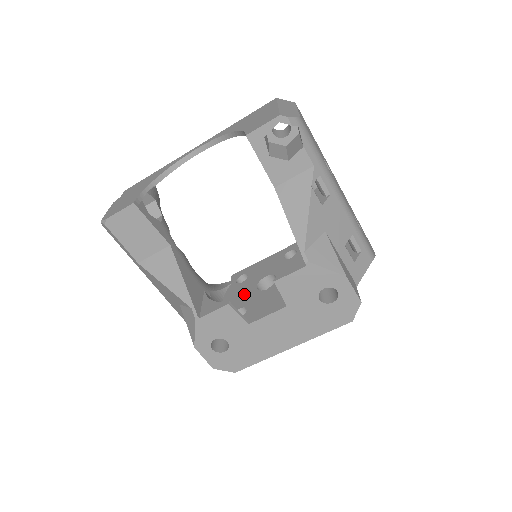
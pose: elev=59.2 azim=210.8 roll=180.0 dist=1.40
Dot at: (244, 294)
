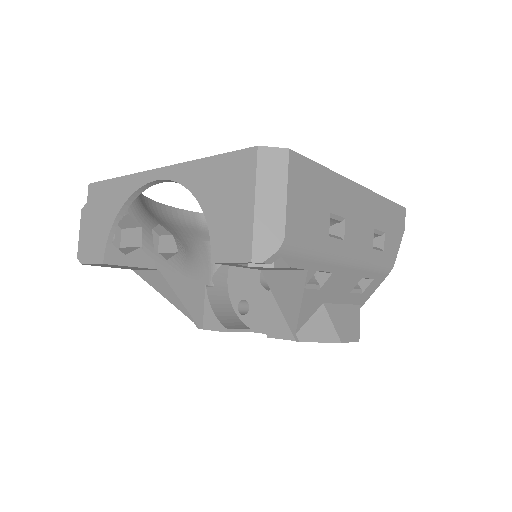
Dot at: (248, 279)
